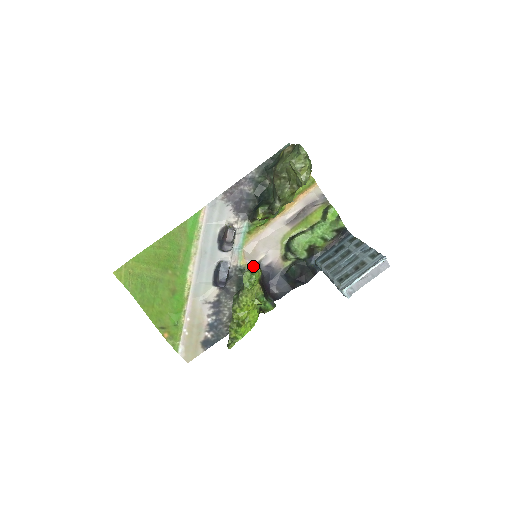
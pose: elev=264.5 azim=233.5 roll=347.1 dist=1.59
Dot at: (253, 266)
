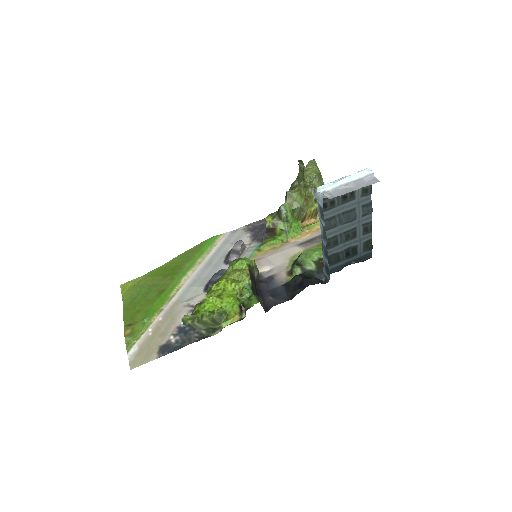
Dot at: occluded
